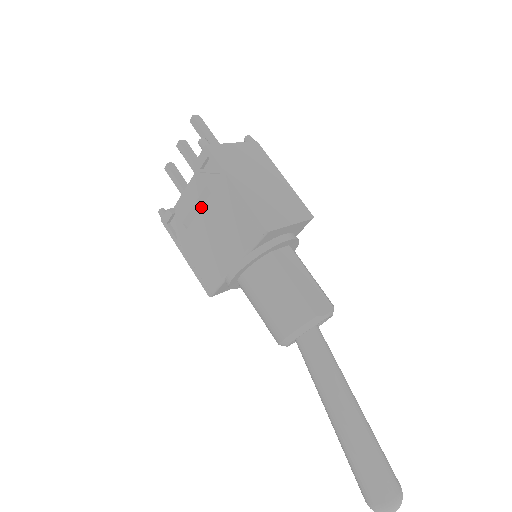
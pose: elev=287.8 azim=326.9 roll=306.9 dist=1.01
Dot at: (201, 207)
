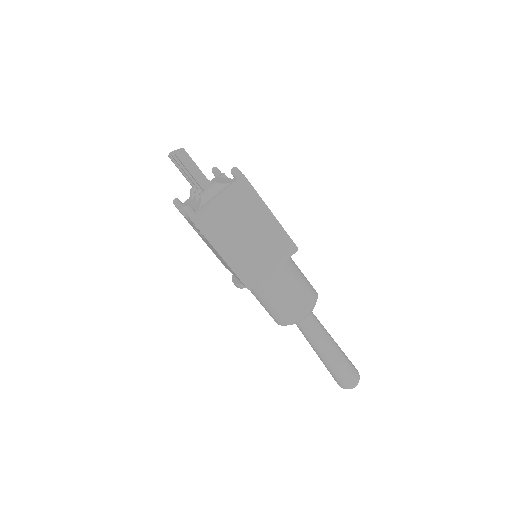
Dot at: (202, 236)
